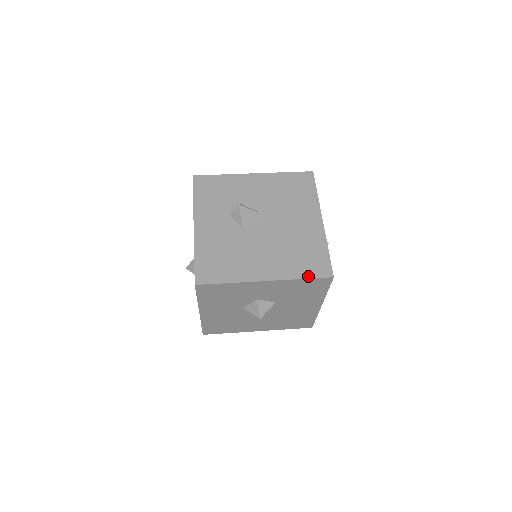
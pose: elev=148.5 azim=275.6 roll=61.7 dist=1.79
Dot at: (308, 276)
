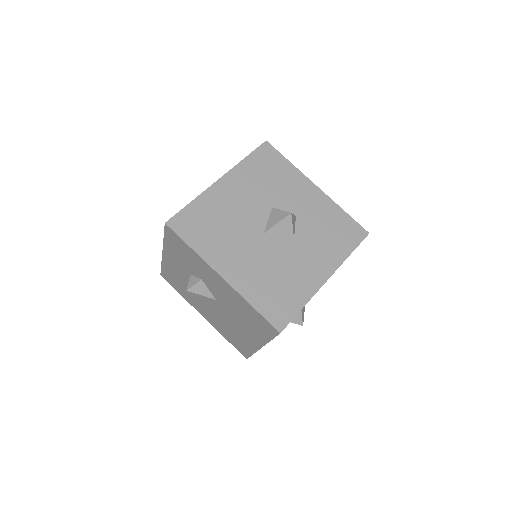
Dot at: (231, 343)
